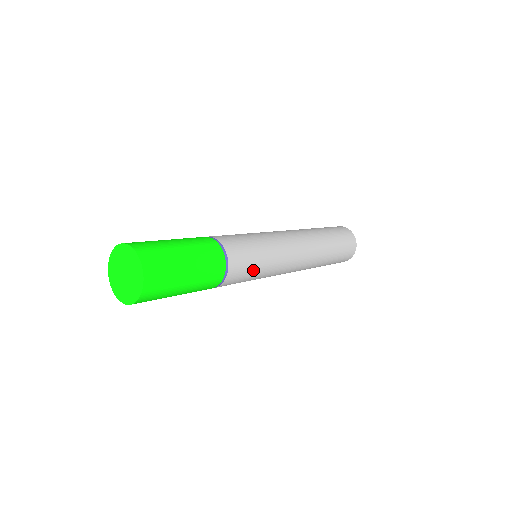
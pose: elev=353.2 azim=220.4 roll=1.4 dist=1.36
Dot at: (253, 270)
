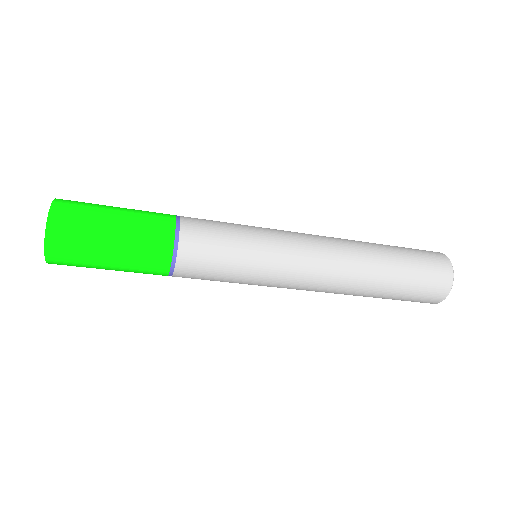
Dot at: (227, 238)
